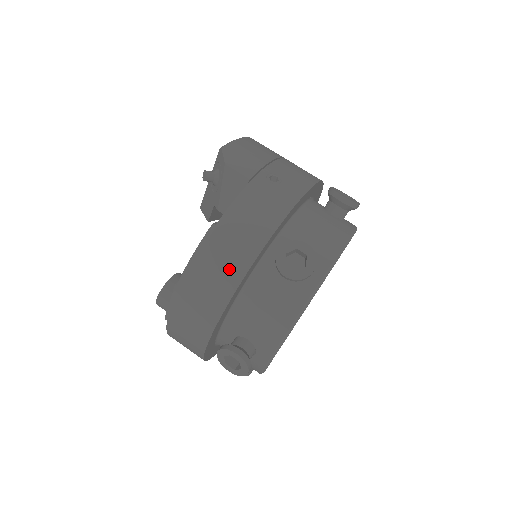
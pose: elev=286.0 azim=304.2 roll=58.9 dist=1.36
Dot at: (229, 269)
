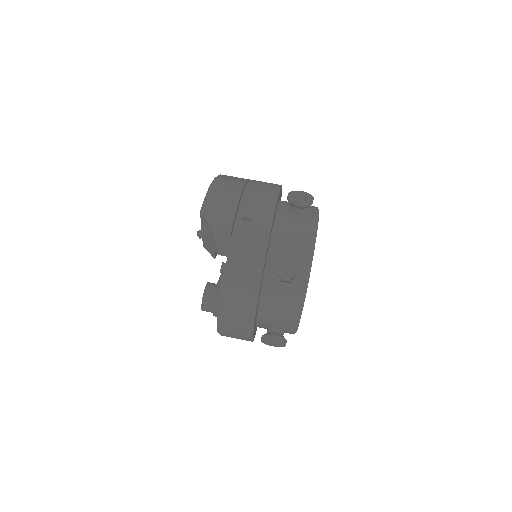
Dot at: (246, 298)
